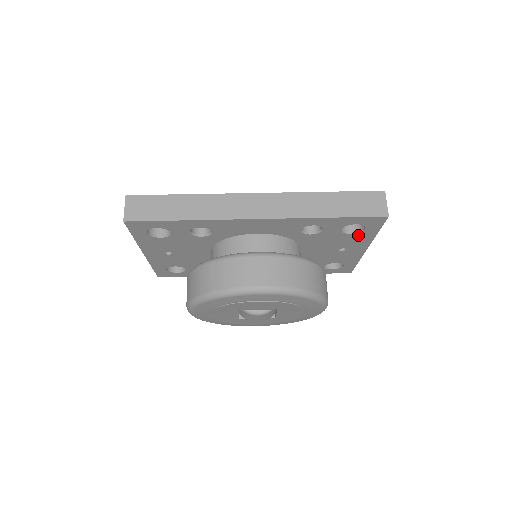
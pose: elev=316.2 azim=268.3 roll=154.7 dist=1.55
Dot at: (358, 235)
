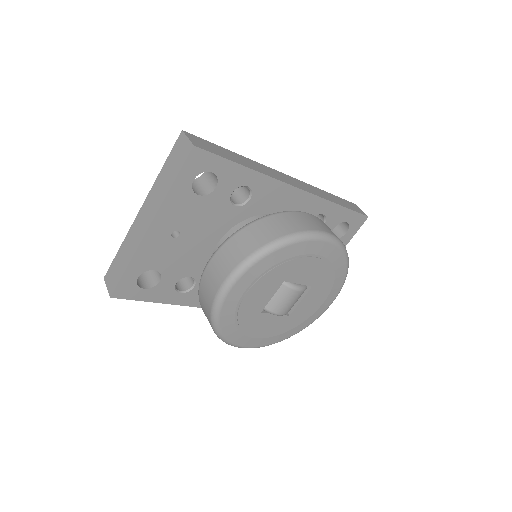
Dot at: occluded
